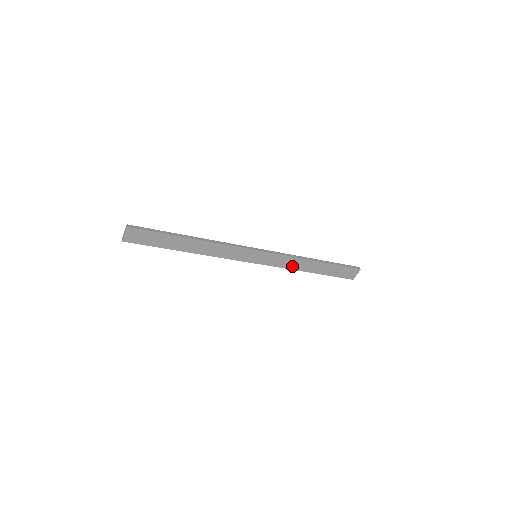
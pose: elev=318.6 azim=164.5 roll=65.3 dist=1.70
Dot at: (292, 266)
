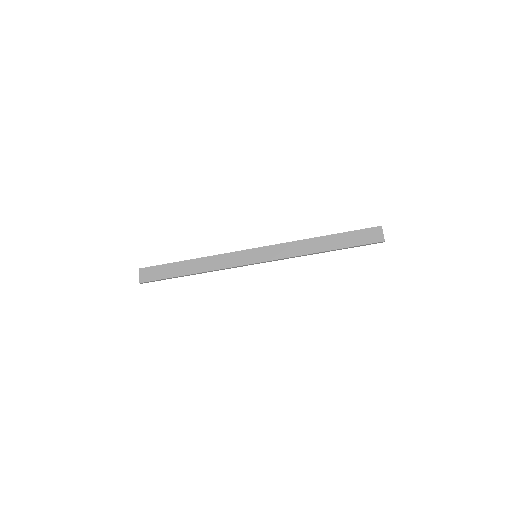
Dot at: (299, 252)
